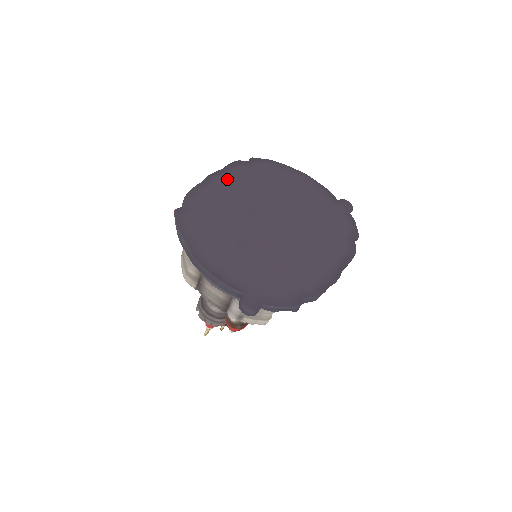
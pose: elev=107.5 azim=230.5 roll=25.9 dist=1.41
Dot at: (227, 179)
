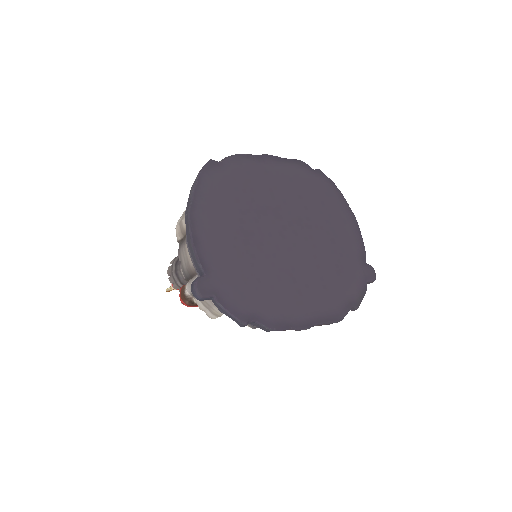
Dot at: (280, 170)
